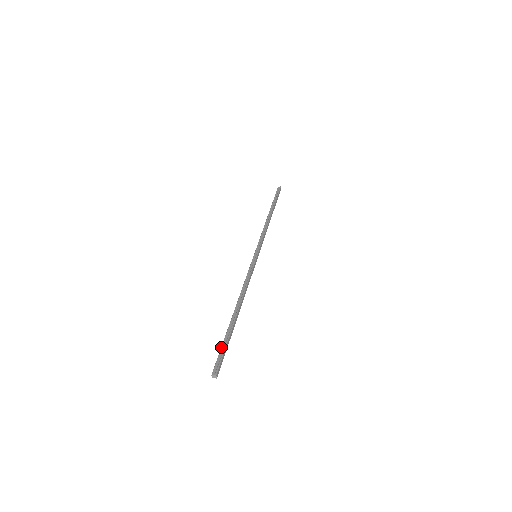
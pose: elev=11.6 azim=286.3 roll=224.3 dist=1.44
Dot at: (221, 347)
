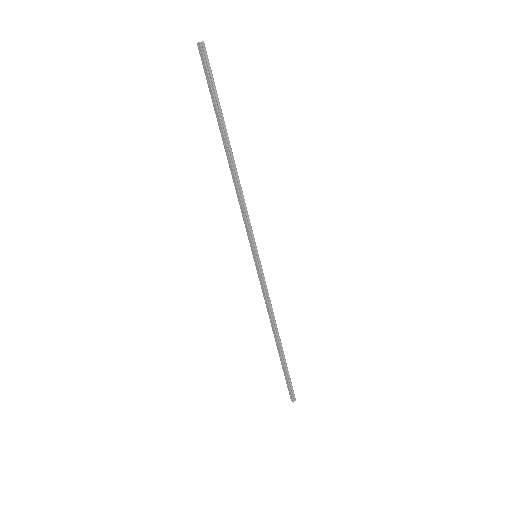
Dot at: (288, 381)
